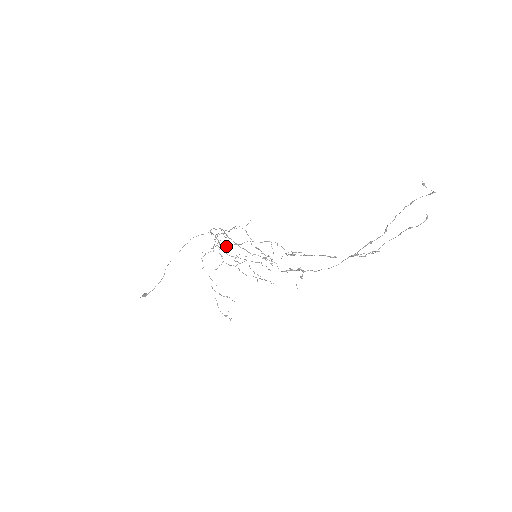
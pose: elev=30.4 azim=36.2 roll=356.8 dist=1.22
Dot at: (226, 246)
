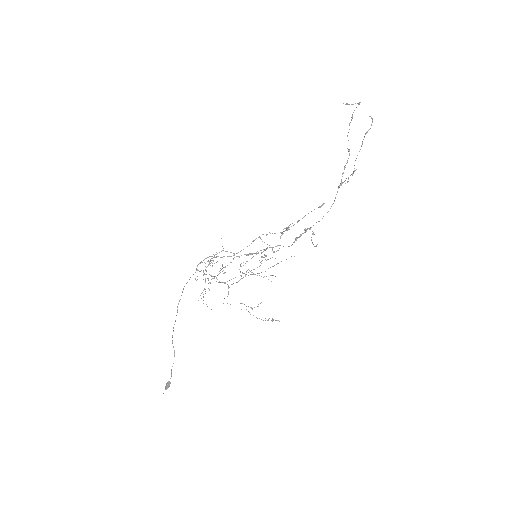
Dot at: occluded
